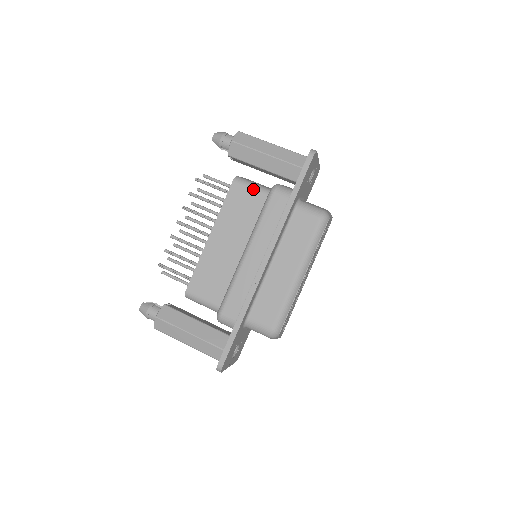
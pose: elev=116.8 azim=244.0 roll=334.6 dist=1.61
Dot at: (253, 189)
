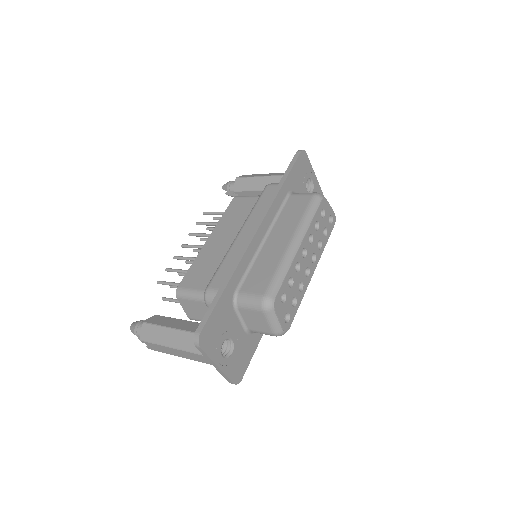
Dot at: (251, 197)
